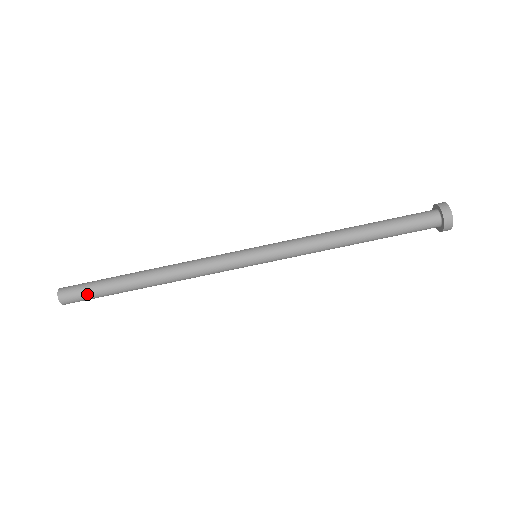
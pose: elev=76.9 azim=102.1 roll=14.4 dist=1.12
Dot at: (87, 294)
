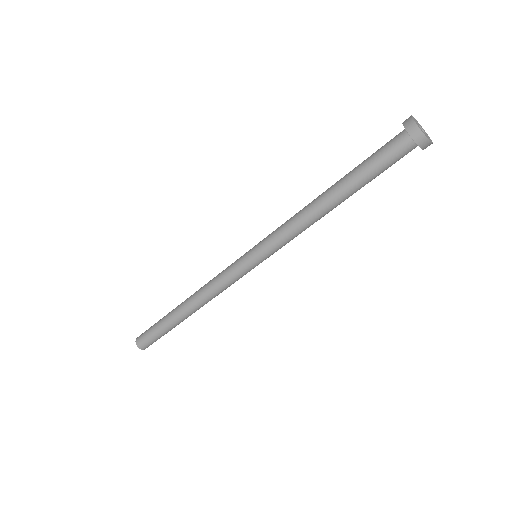
Dot at: (152, 337)
